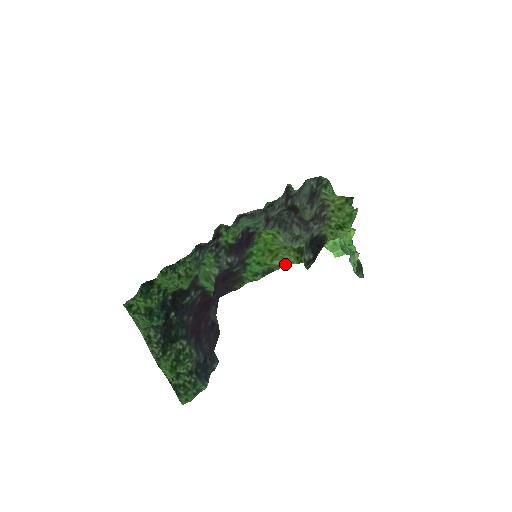
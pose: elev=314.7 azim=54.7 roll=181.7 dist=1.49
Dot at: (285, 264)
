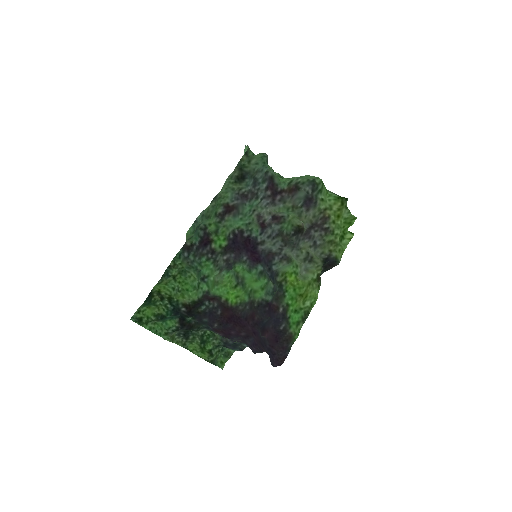
Dot at: (315, 303)
